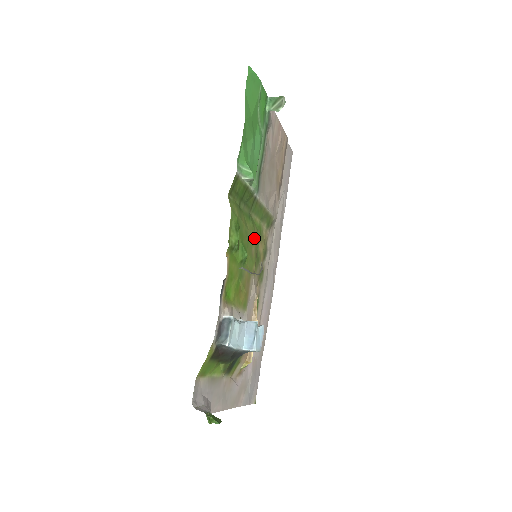
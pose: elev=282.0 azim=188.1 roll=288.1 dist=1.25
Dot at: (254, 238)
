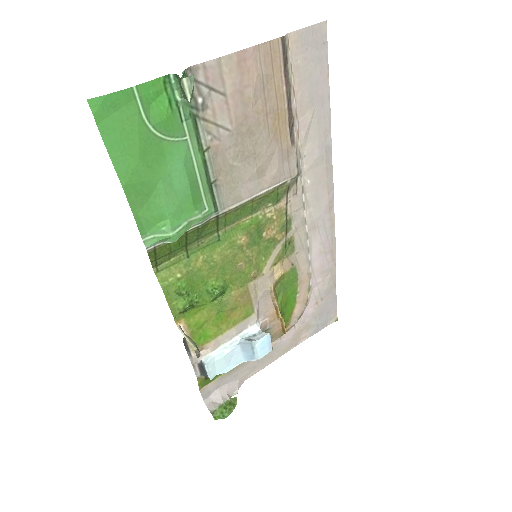
Dot at: (237, 252)
